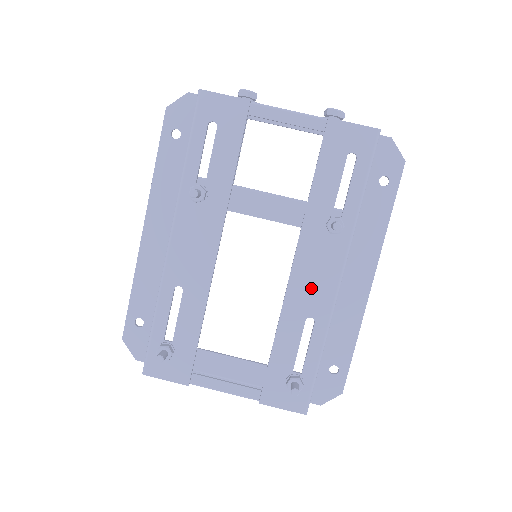
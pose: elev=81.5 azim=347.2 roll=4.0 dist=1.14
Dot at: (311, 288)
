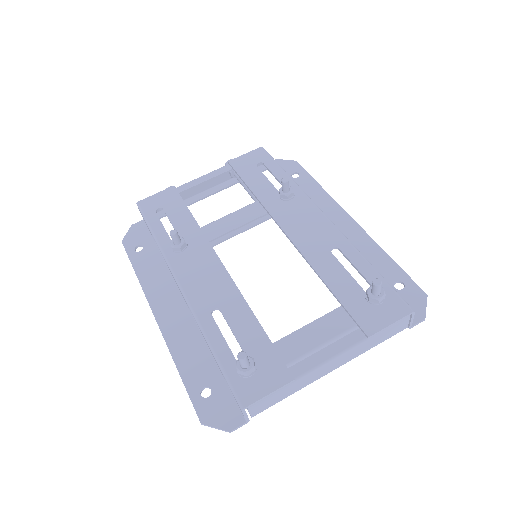
Dot at: (311, 233)
